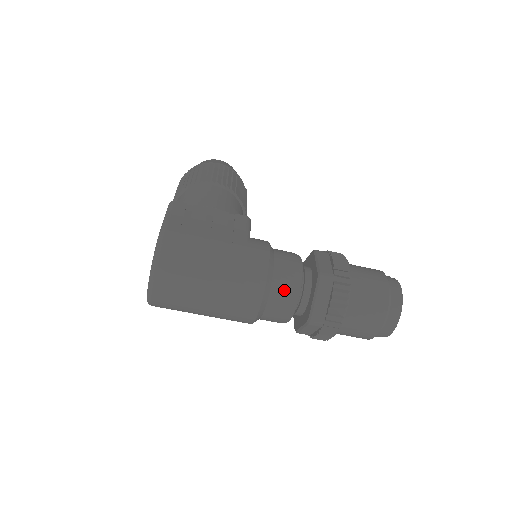
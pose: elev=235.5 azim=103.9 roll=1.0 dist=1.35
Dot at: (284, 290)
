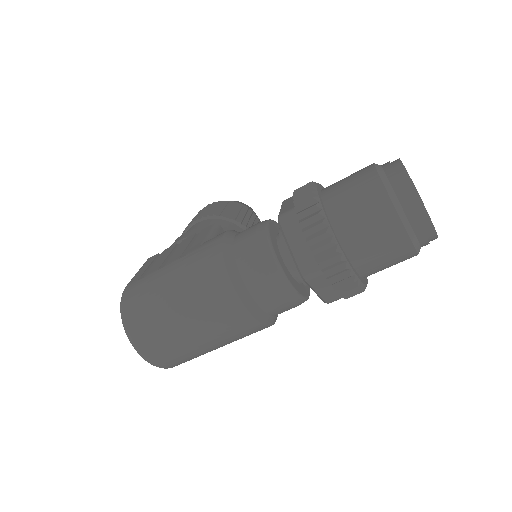
Dot at: (253, 263)
